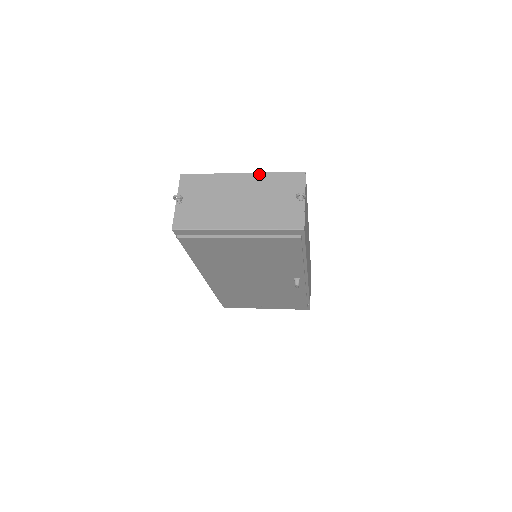
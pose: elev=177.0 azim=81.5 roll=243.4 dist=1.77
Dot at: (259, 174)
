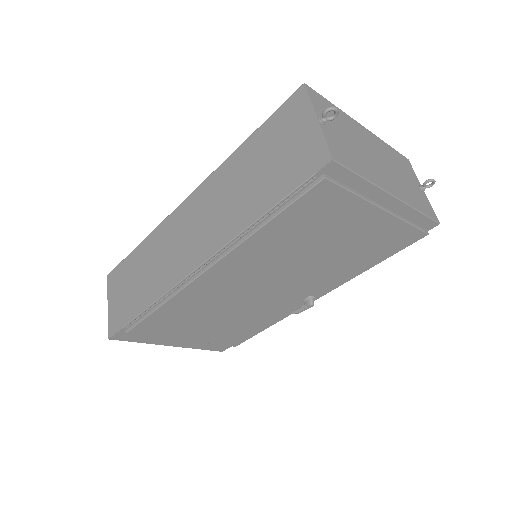
Dot at: (378, 138)
